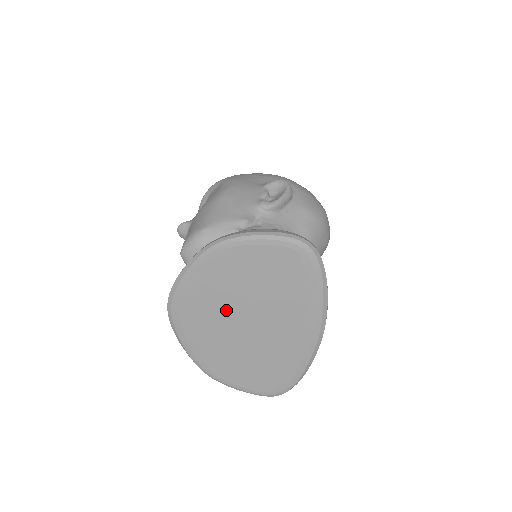
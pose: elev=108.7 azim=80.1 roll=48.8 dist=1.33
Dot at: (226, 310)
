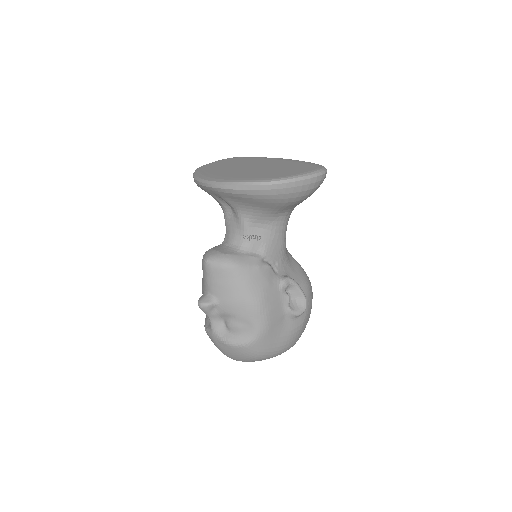
Dot at: (235, 170)
